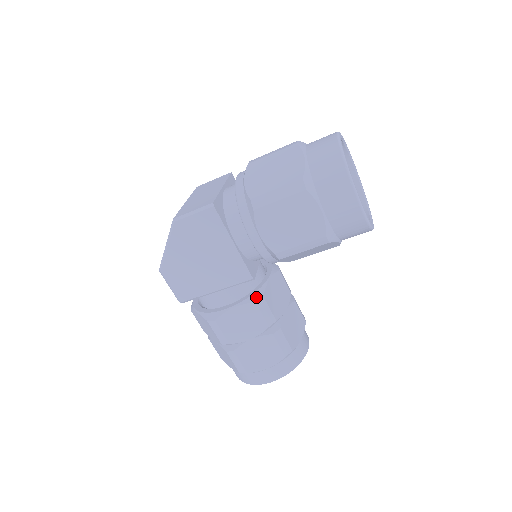
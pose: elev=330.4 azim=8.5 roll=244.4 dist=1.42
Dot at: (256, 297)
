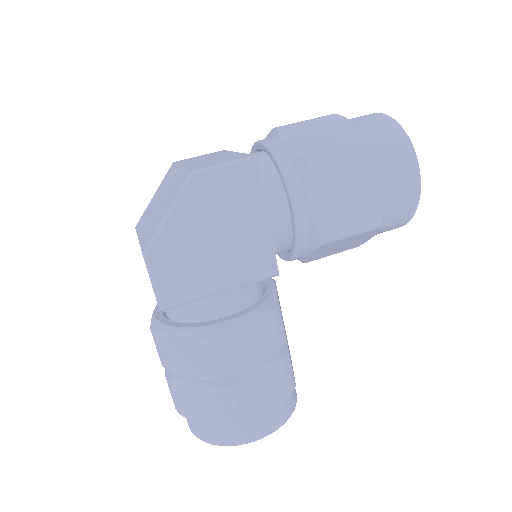
Dot at: (272, 303)
